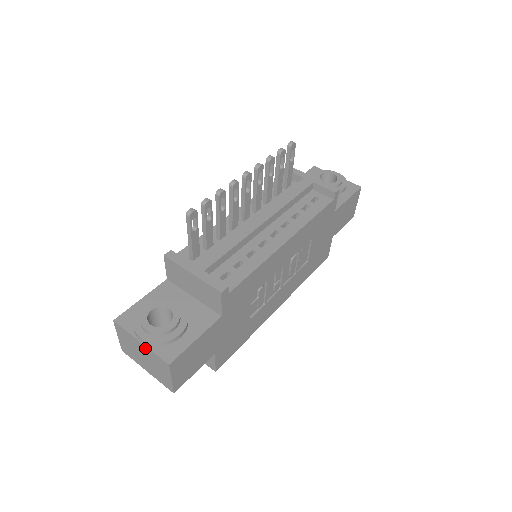
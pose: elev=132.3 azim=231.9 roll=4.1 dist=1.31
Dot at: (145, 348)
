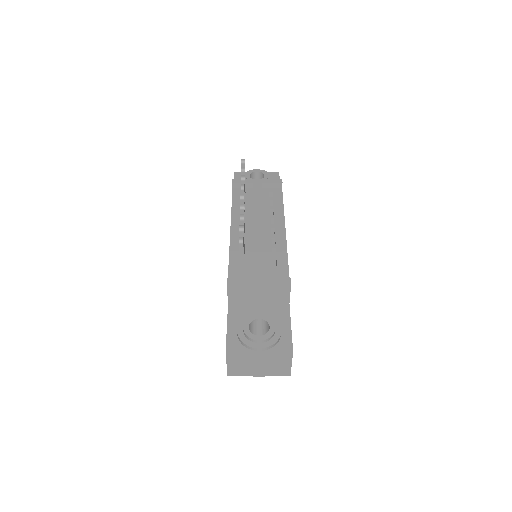
Dot at: (265, 354)
